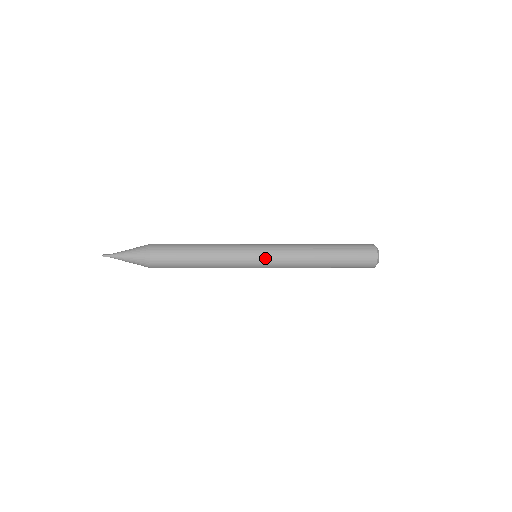
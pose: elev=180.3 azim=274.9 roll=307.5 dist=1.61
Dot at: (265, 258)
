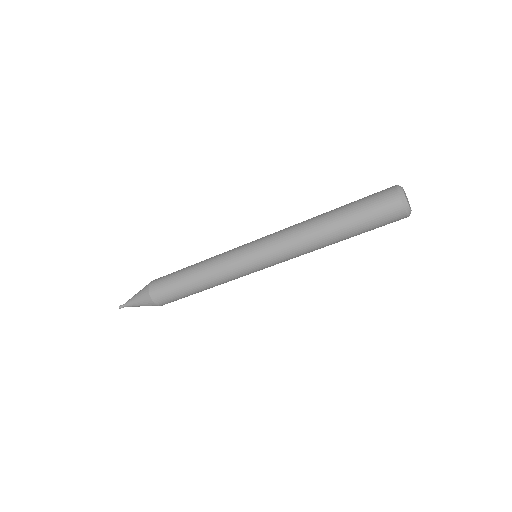
Dot at: (262, 261)
